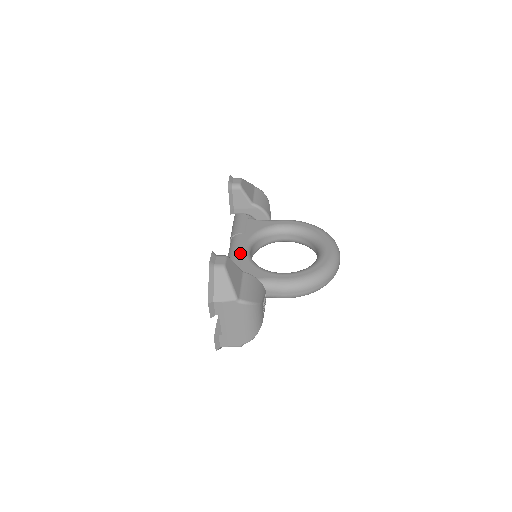
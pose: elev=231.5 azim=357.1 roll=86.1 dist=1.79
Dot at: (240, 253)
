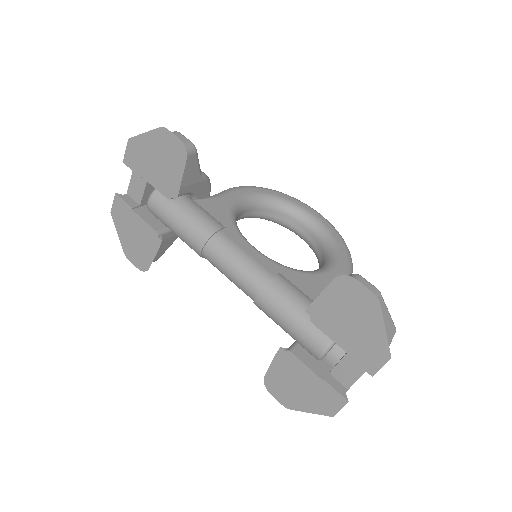
Dot at: (262, 261)
